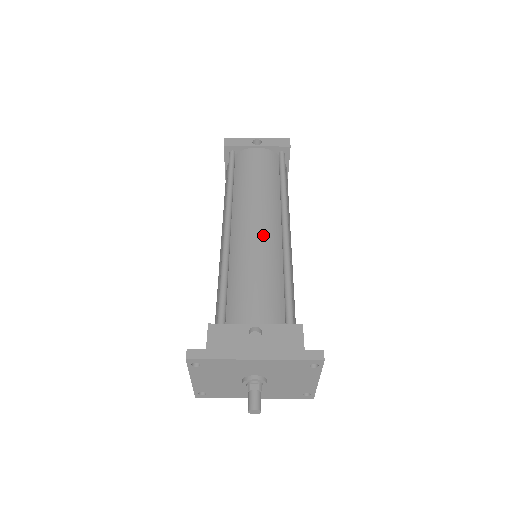
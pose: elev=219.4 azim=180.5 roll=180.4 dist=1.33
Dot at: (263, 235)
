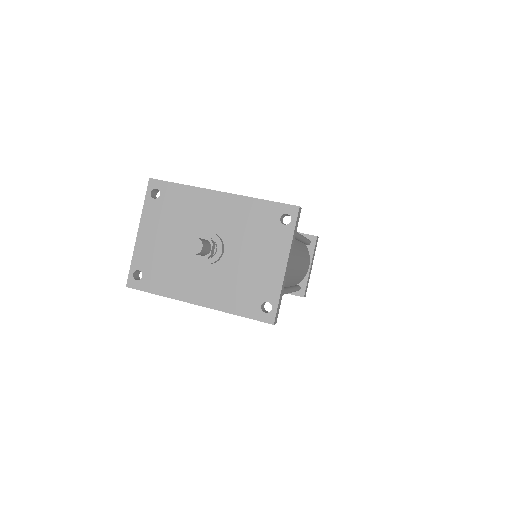
Dot at: occluded
